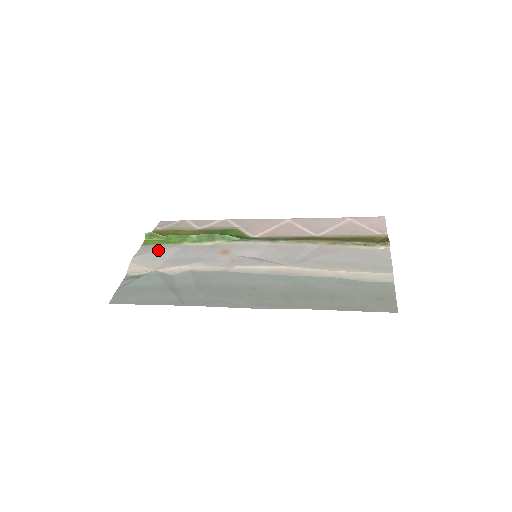
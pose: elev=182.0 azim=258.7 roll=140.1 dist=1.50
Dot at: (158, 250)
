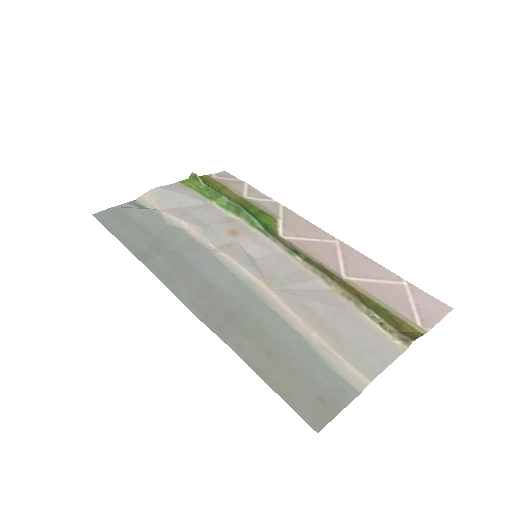
Dot at: (184, 194)
